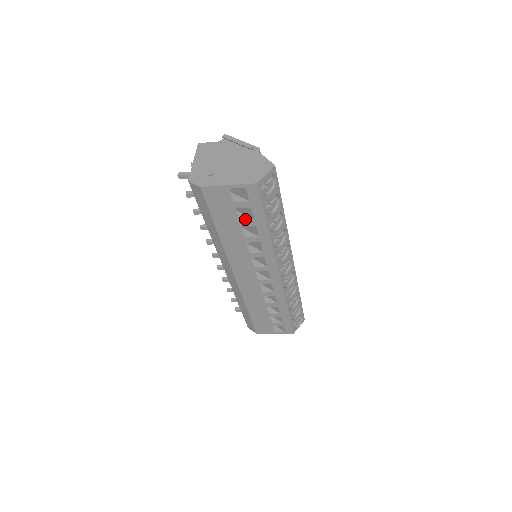
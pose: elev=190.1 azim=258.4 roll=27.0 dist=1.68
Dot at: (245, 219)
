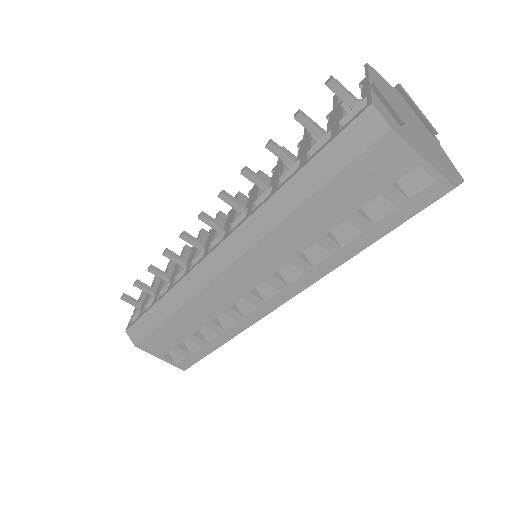
Dot at: (363, 214)
